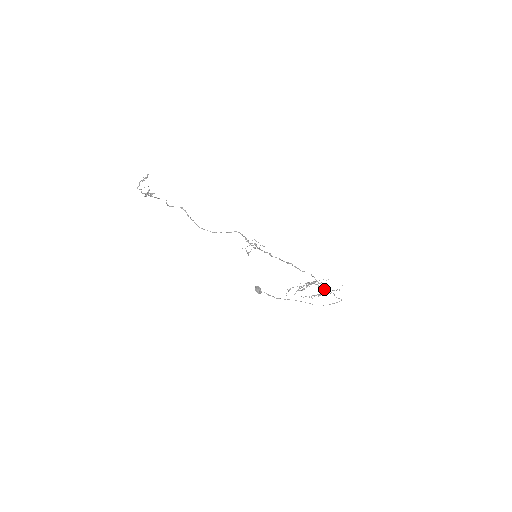
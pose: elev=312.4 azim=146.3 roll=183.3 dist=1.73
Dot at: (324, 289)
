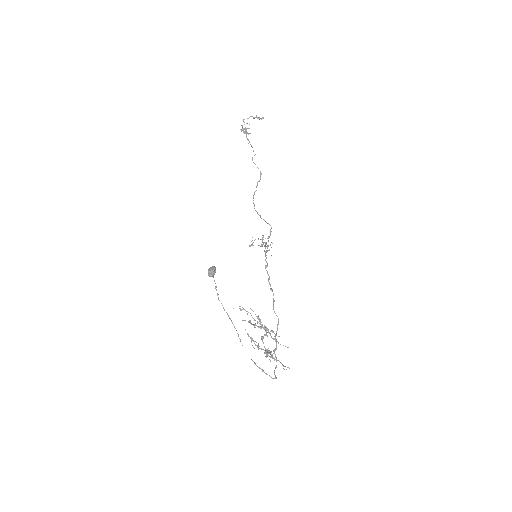
Dot at: occluded
